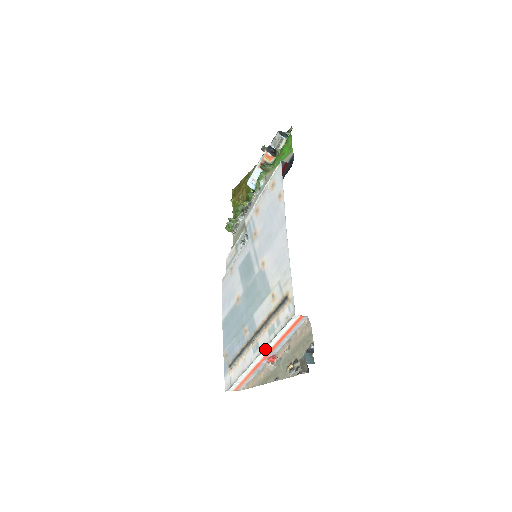
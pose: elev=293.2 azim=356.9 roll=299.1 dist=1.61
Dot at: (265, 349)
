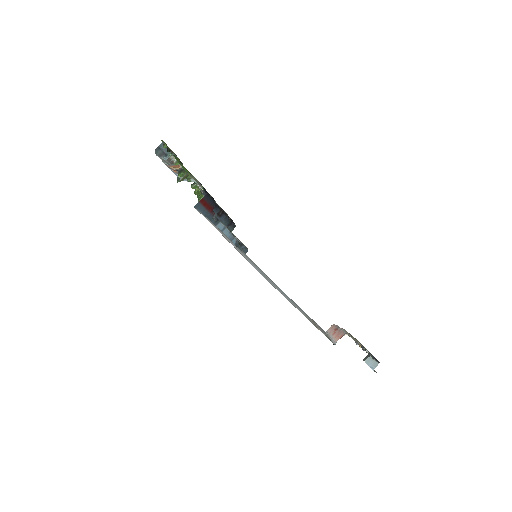
Dot at: (330, 338)
